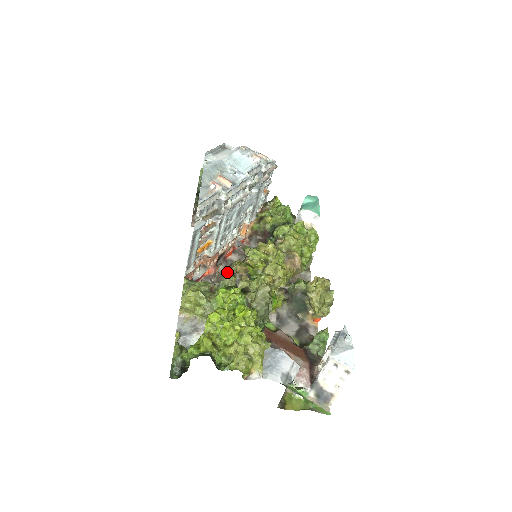
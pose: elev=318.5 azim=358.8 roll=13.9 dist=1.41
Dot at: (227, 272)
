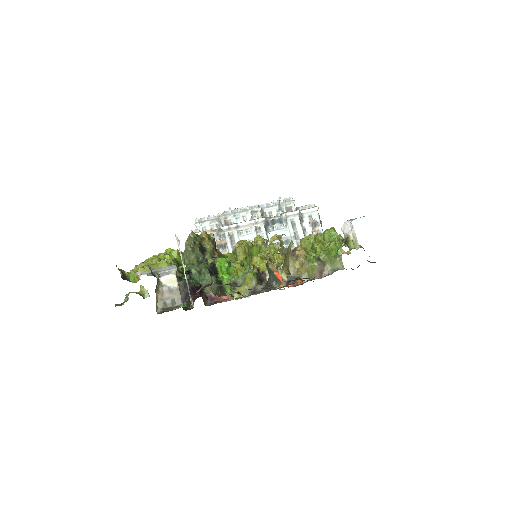
Dot at: occluded
